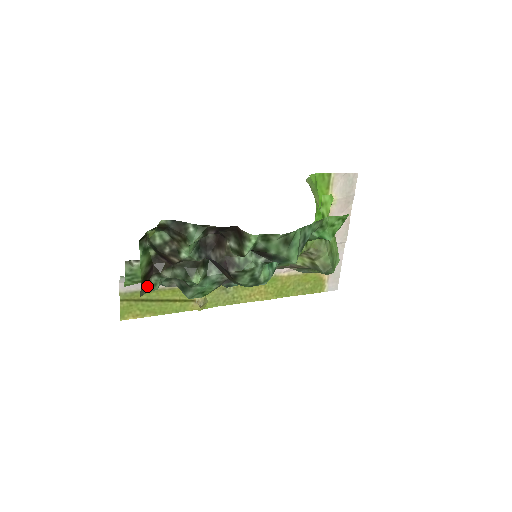
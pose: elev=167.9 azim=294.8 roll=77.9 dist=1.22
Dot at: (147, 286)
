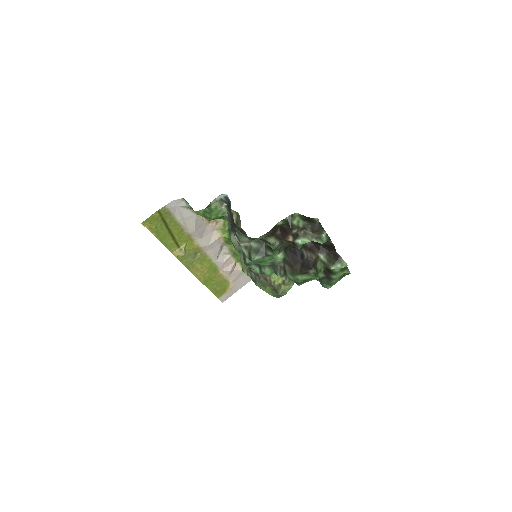
Dot at: occluded
